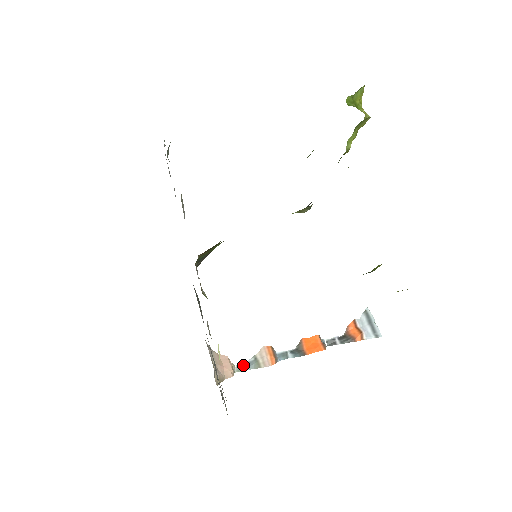
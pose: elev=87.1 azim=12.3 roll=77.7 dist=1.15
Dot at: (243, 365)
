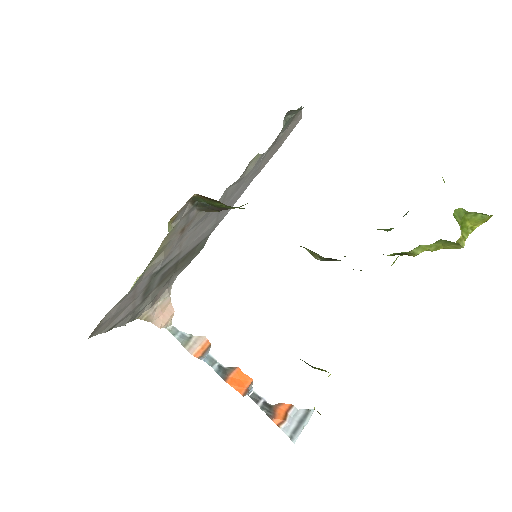
Dot at: (177, 331)
